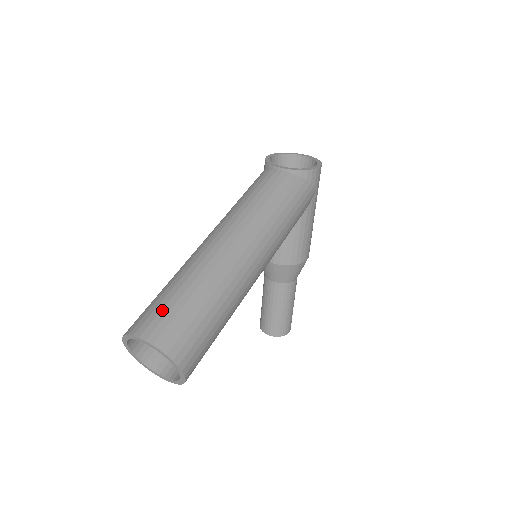
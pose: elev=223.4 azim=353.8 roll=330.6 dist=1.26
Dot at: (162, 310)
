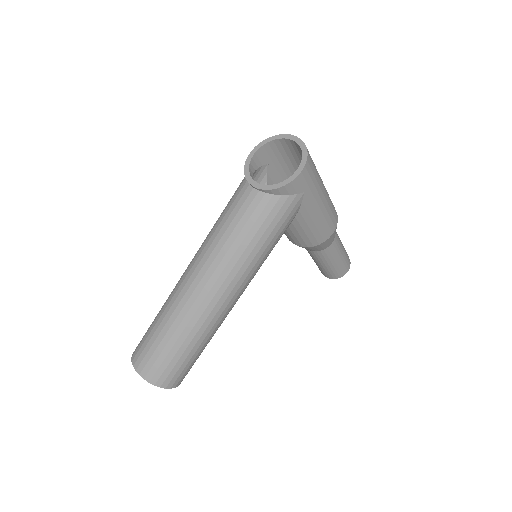
Dot at: (146, 346)
